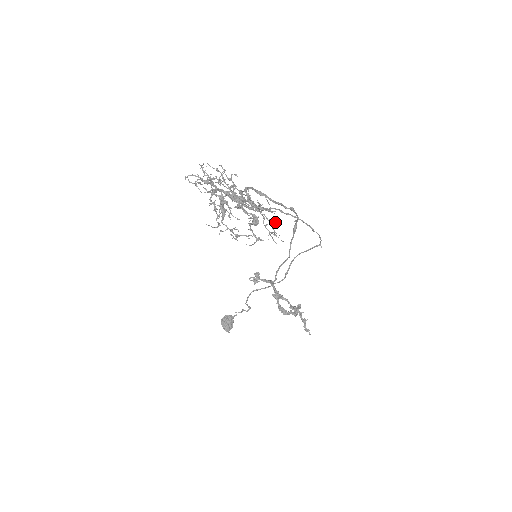
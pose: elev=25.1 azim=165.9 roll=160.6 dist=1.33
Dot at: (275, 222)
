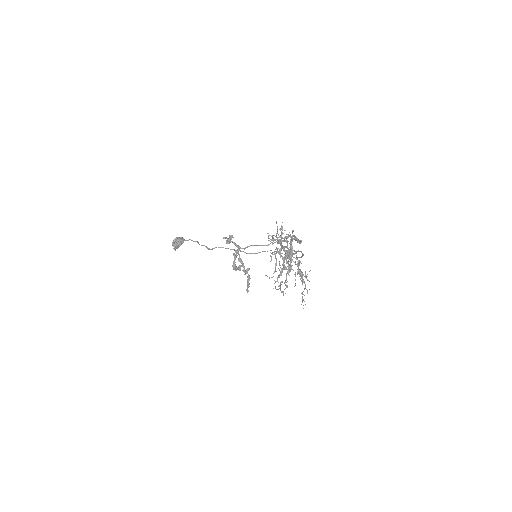
Dot at: occluded
